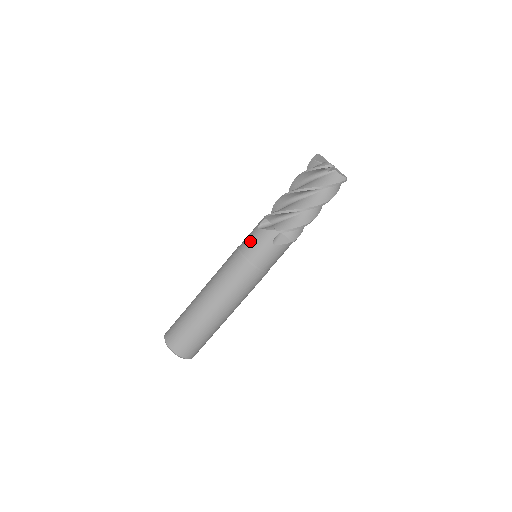
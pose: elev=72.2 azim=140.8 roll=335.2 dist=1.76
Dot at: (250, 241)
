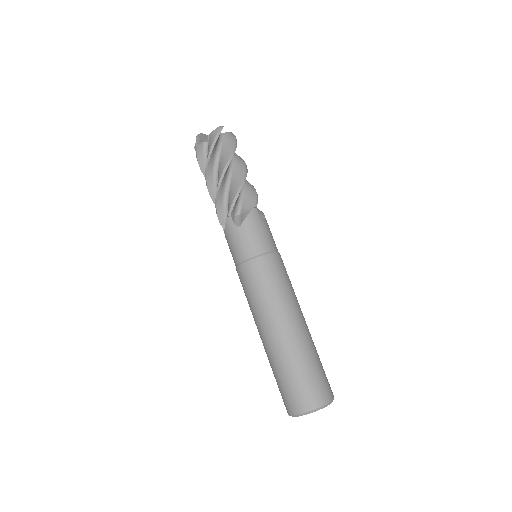
Dot at: (230, 251)
